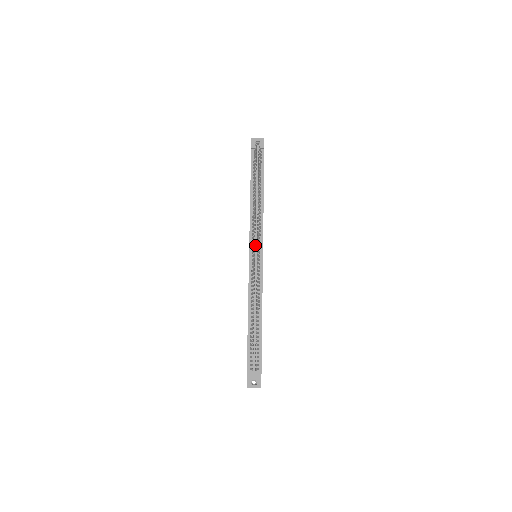
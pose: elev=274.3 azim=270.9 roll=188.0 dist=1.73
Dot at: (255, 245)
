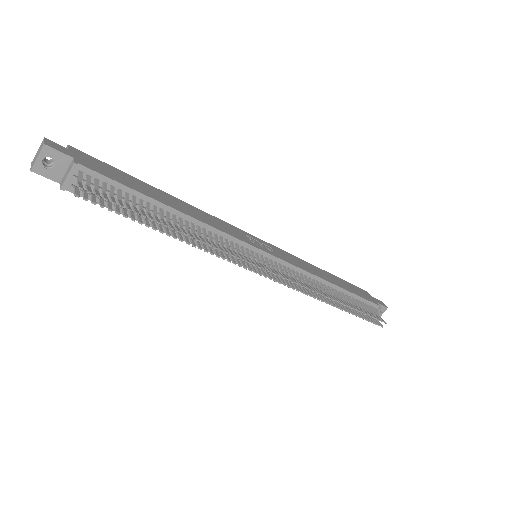
Dot at: occluded
